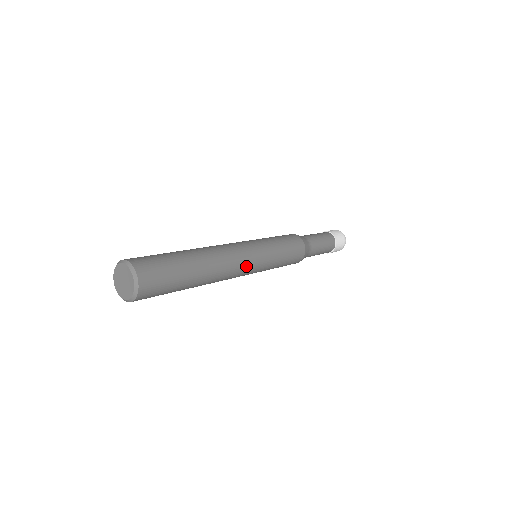
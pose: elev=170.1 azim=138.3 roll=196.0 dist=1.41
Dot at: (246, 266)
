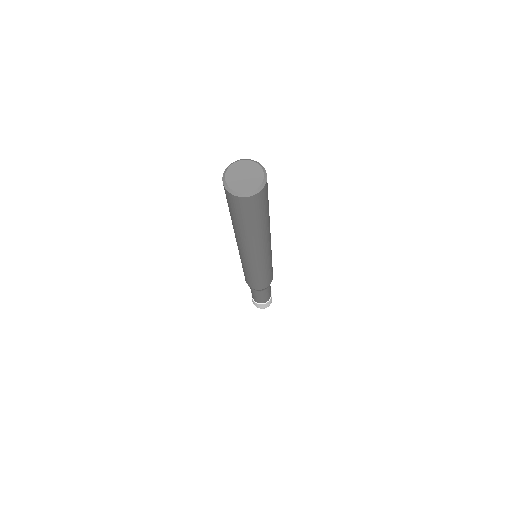
Dot at: occluded
